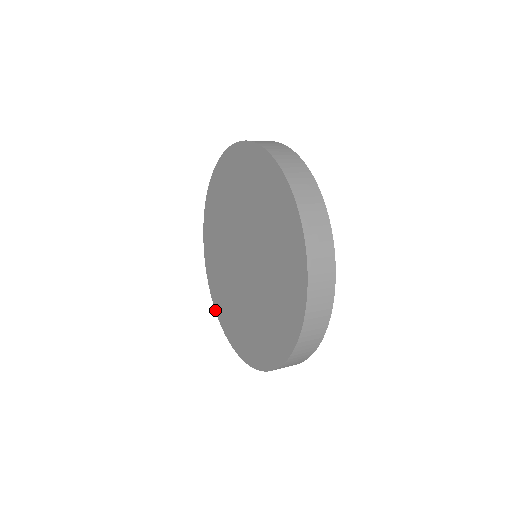
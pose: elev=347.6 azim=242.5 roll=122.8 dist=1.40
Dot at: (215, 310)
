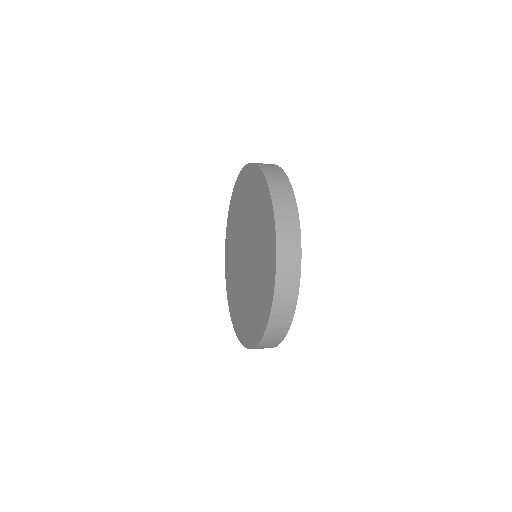
Dot at: (244, 346)
